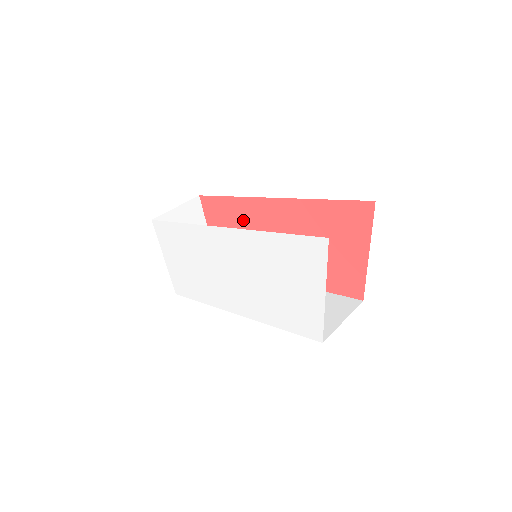
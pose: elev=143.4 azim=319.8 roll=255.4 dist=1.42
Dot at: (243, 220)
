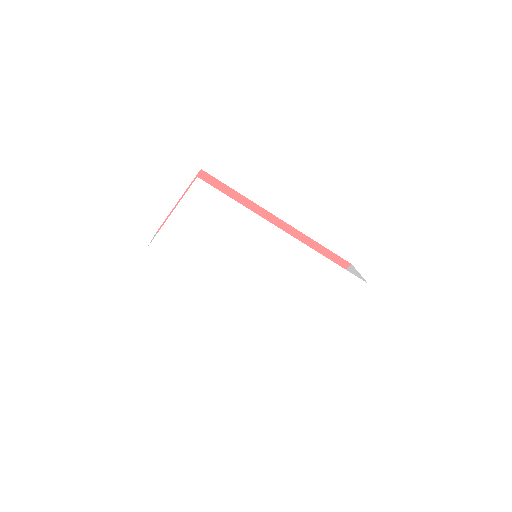
Dot at: occluded
